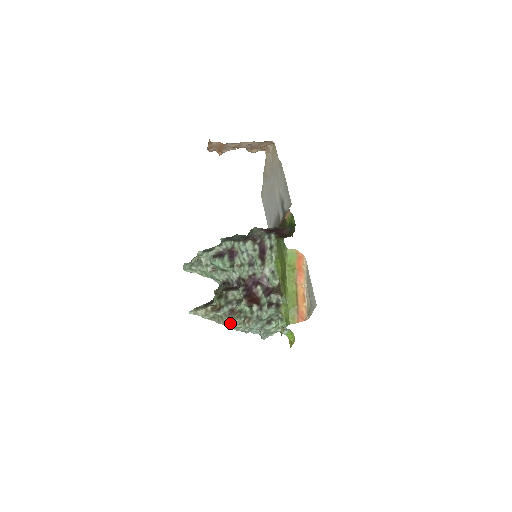
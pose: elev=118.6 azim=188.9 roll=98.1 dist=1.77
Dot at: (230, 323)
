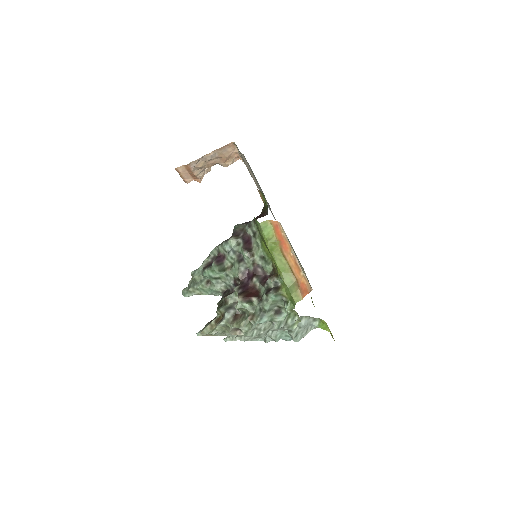
Dot at: (240, 330)
